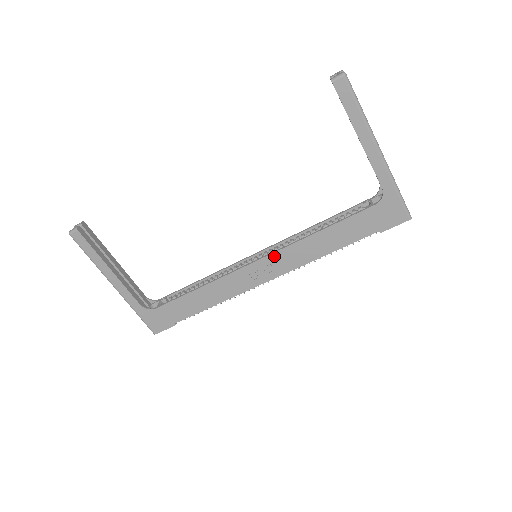
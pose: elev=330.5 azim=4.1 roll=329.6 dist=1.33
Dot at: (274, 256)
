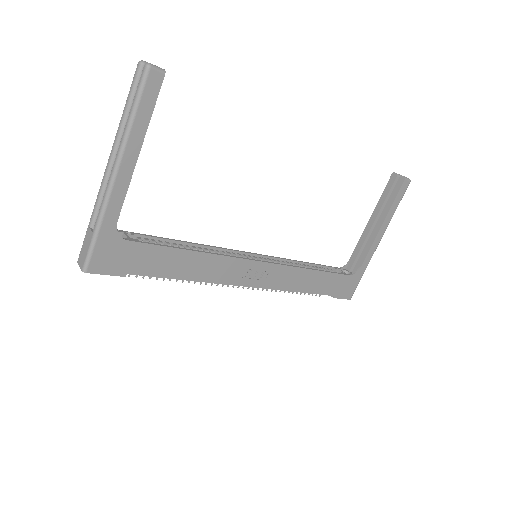
Dot at: (275, 267)
